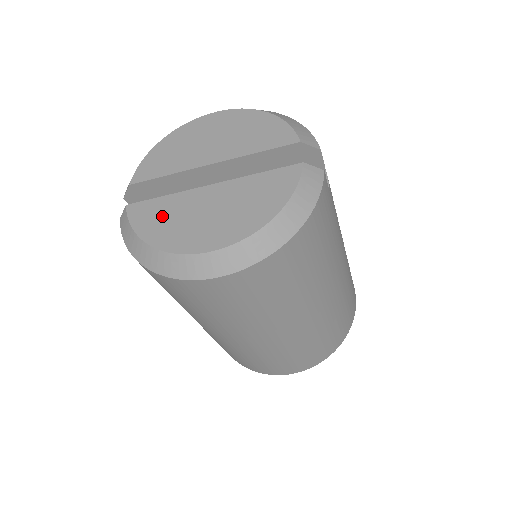
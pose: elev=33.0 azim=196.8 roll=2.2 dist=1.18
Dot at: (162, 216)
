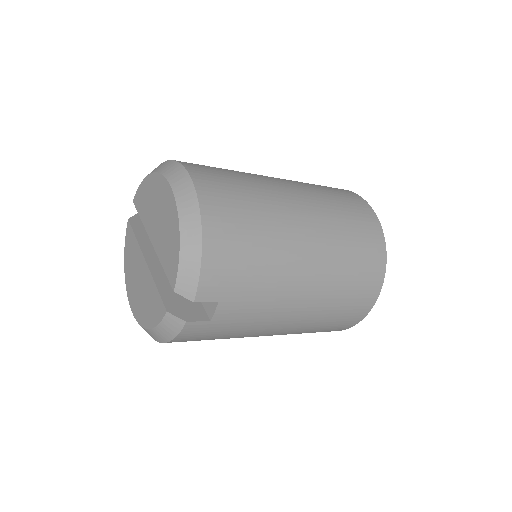
Dot at: (131, 253)
